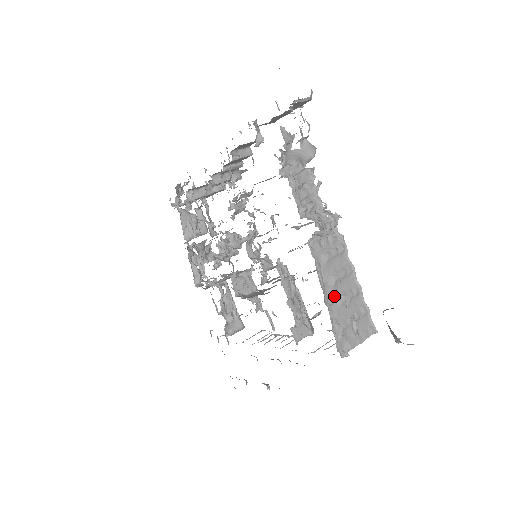
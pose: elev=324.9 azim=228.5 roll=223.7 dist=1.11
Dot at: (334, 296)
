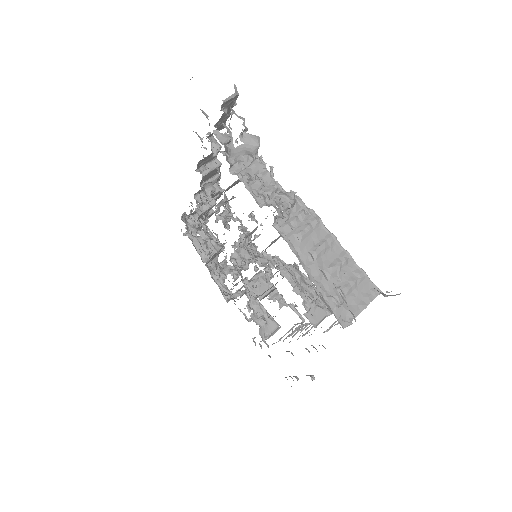
Dot at: occluded
